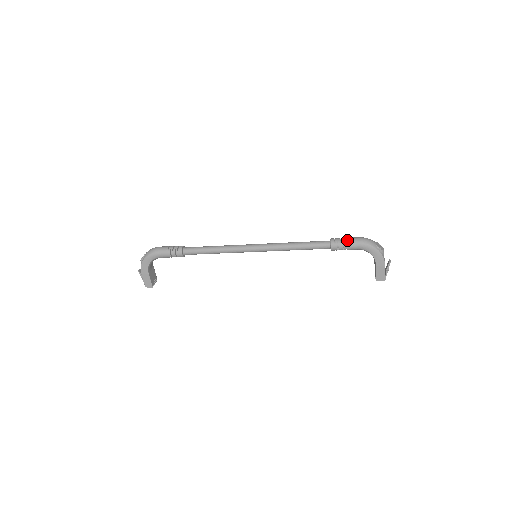
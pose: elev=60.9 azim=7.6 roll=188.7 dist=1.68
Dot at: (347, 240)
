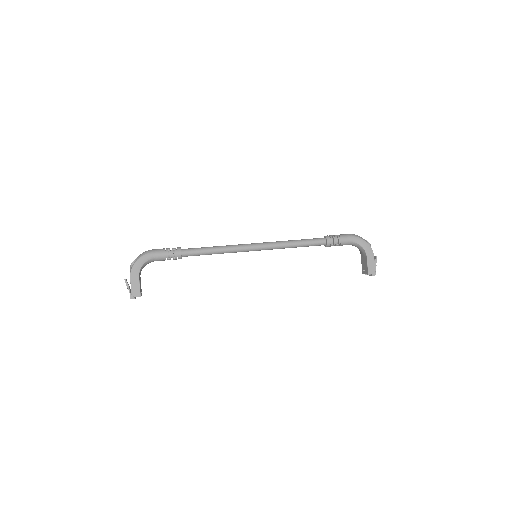
Dot at: (340, 235)
